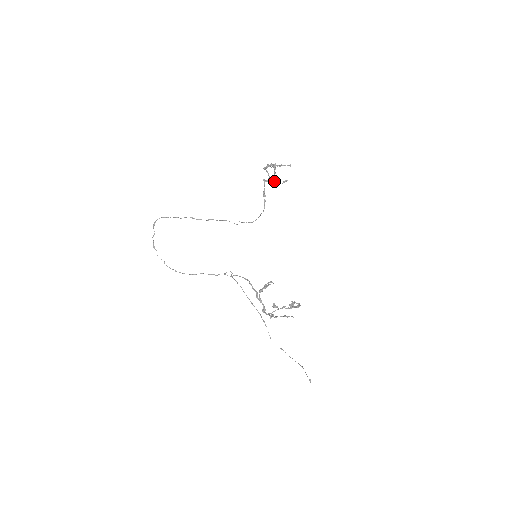
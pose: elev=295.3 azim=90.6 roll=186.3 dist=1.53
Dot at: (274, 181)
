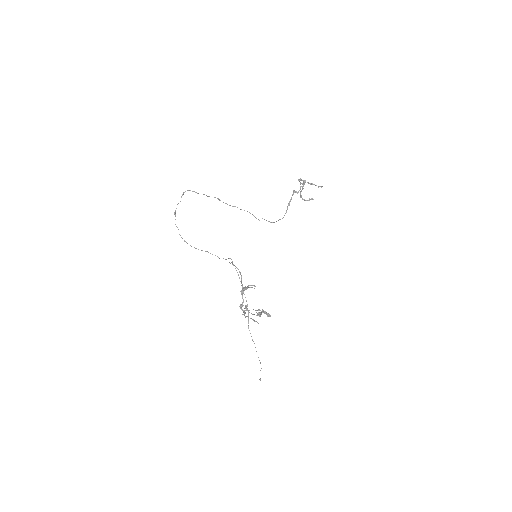
Dot at: (300, 196)
